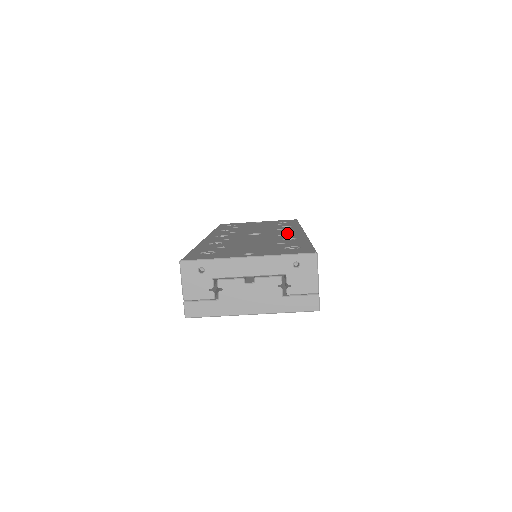
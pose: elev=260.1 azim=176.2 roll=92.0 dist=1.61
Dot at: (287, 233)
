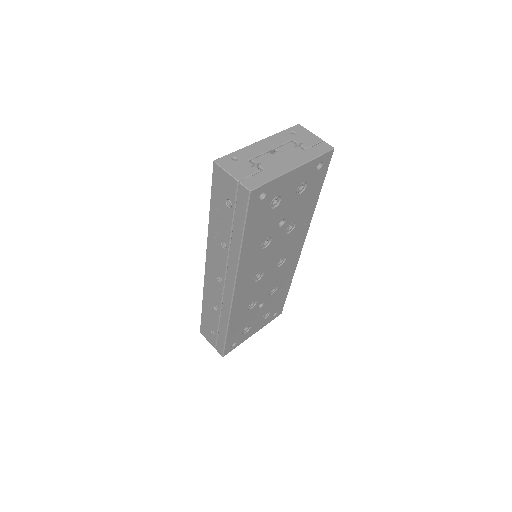
Dot at: occluded
